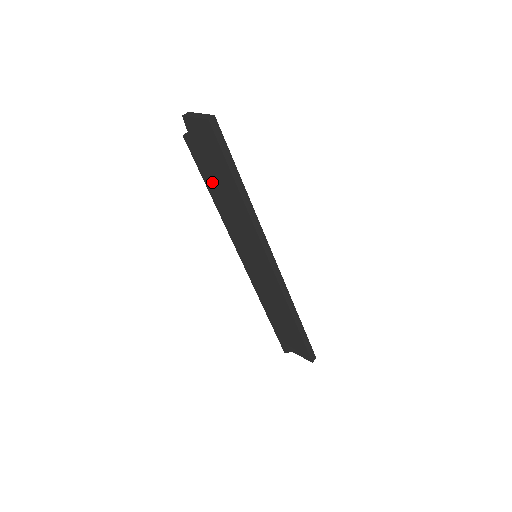
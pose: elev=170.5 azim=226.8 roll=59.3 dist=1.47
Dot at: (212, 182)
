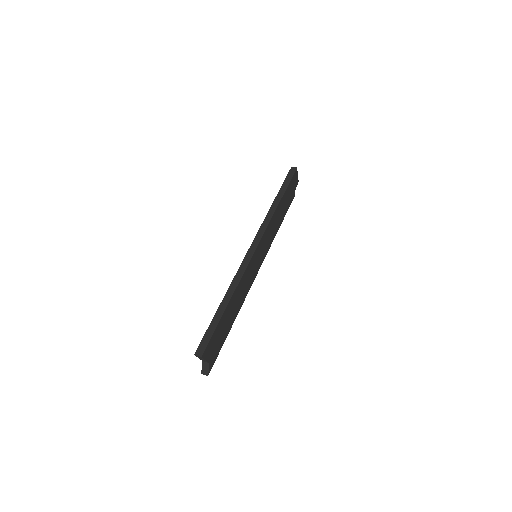
Dot at: occluded
